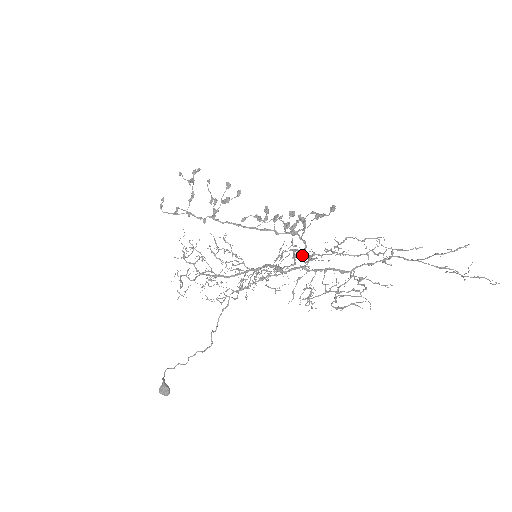
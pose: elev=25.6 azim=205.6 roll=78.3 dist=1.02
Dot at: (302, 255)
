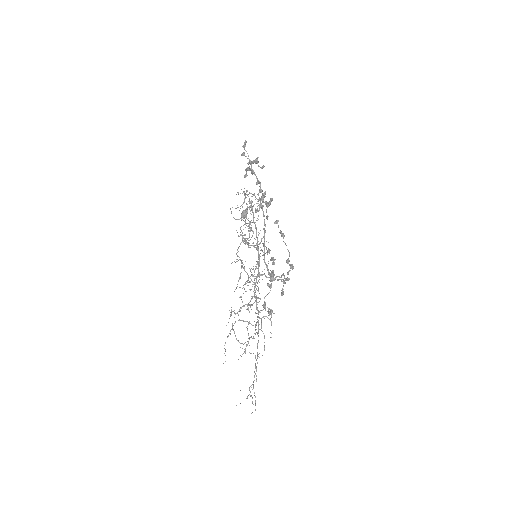
Dot at: (242, 302)
